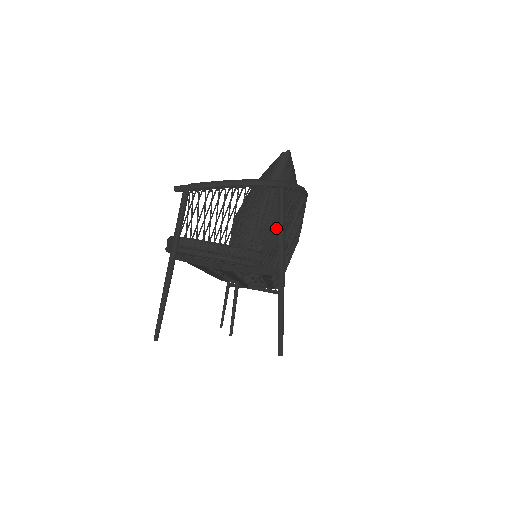
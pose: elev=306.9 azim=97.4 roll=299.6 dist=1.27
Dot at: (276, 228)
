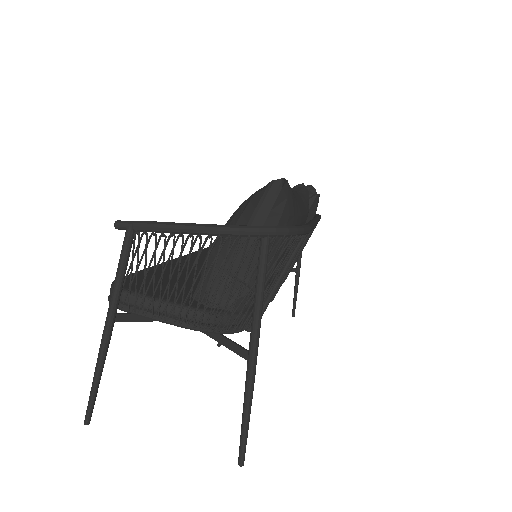
Dot at: occluded
